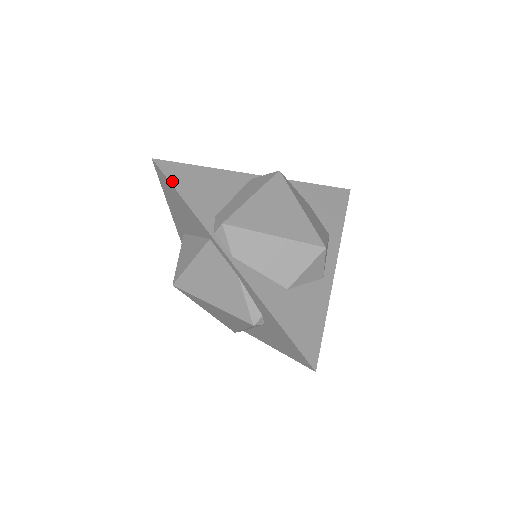
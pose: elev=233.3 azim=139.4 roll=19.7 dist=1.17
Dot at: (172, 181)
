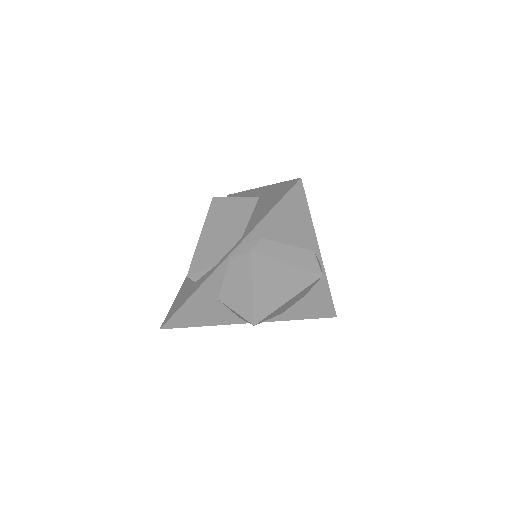
Dot at: (284, 199)
